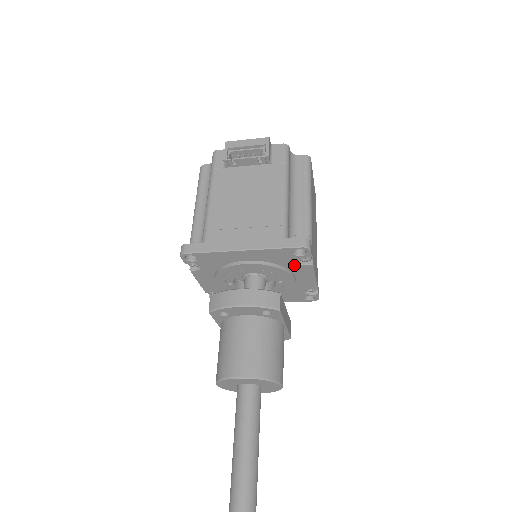
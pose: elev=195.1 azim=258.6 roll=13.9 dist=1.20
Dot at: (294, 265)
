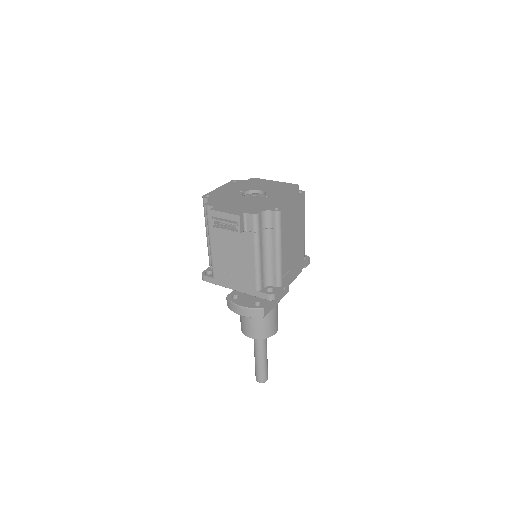
Dot at: occluded
